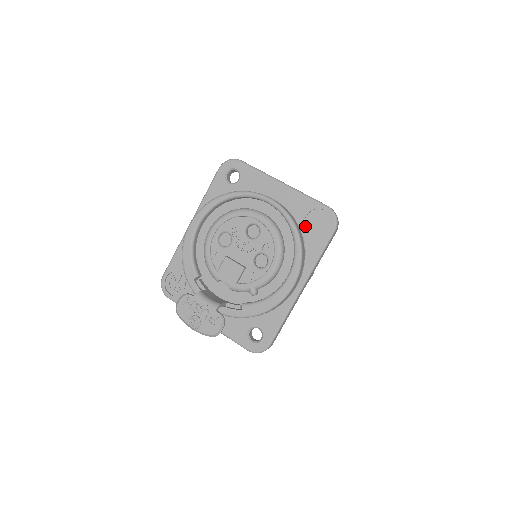
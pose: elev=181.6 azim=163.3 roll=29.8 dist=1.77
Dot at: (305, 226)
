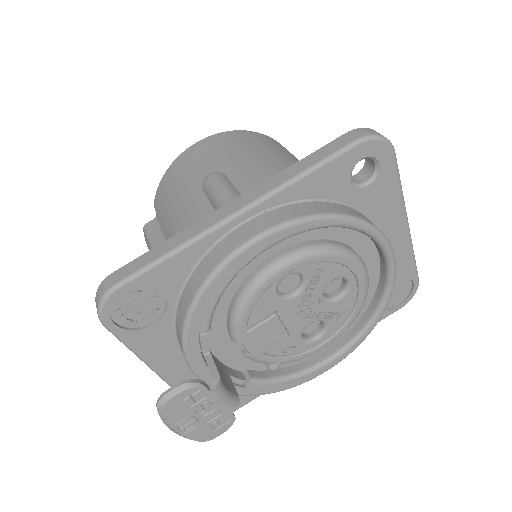
Dot at: occluded
